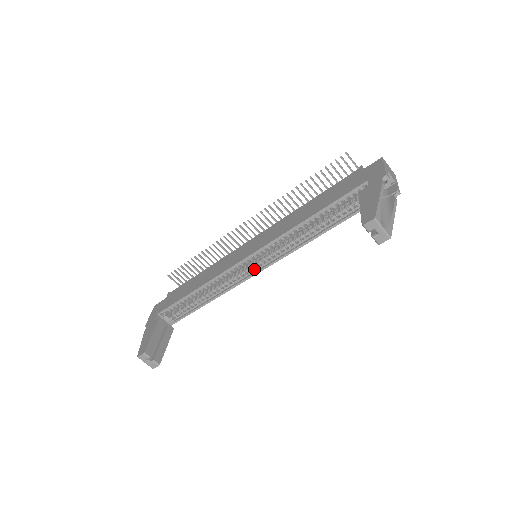
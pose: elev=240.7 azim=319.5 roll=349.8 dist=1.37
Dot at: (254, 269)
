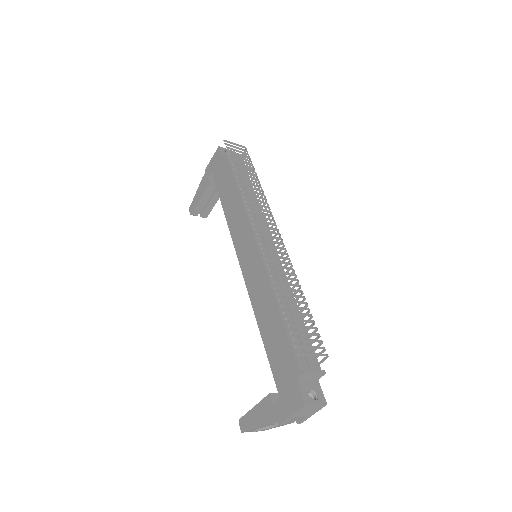
Dot at: occluded
